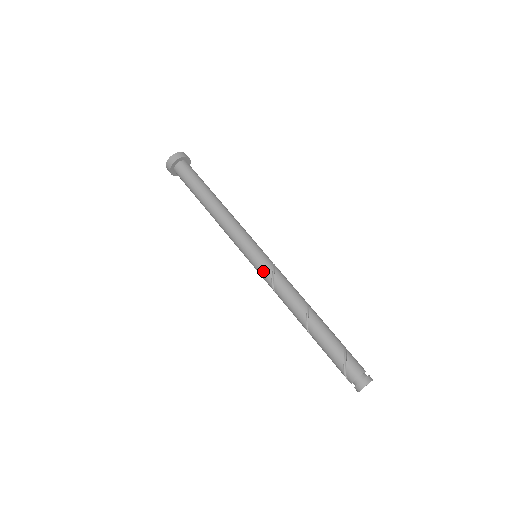
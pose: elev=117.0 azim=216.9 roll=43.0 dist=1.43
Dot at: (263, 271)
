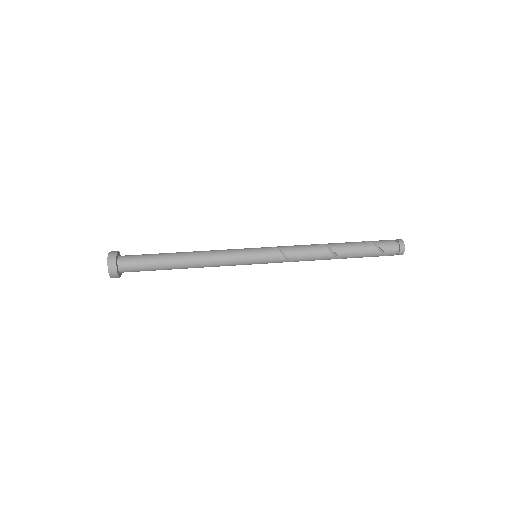
Dot at: (276, 261)
